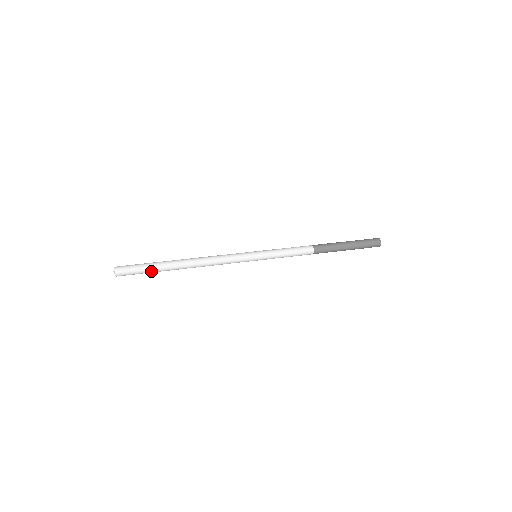
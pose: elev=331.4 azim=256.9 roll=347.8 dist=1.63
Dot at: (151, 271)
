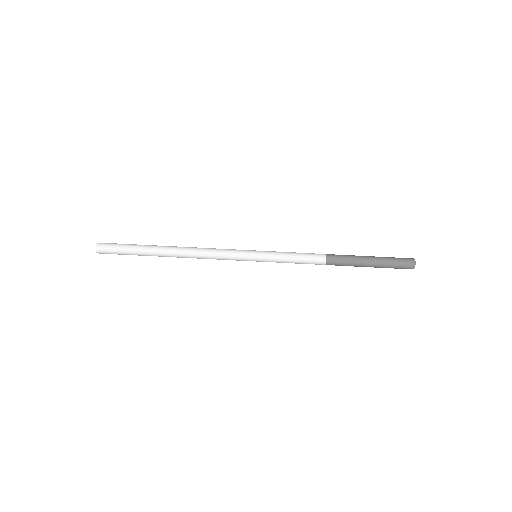
Dot at: occluded
